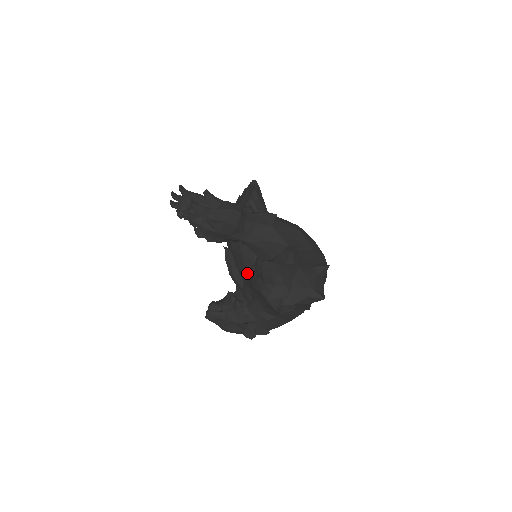
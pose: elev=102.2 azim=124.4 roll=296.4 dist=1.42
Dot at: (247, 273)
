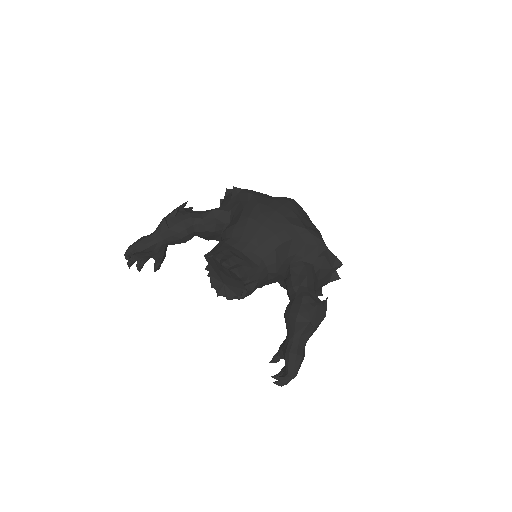
Dot at: occluded
